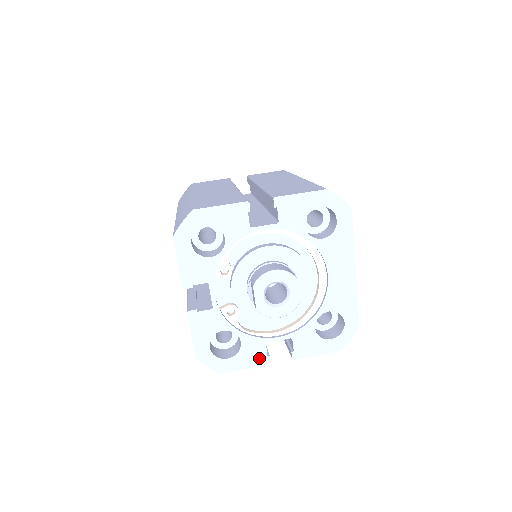
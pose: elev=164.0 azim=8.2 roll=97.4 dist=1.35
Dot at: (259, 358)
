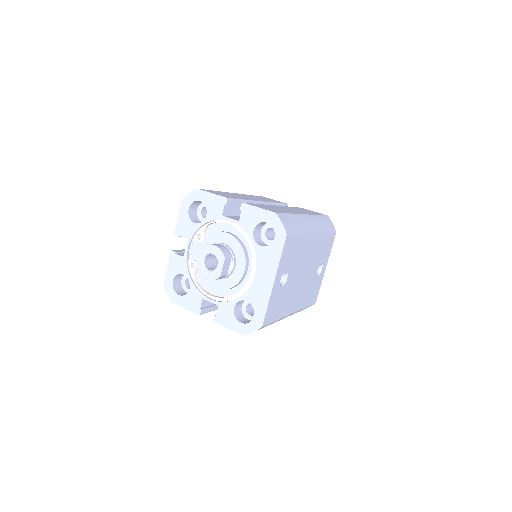
Dot at: (195, 307)
